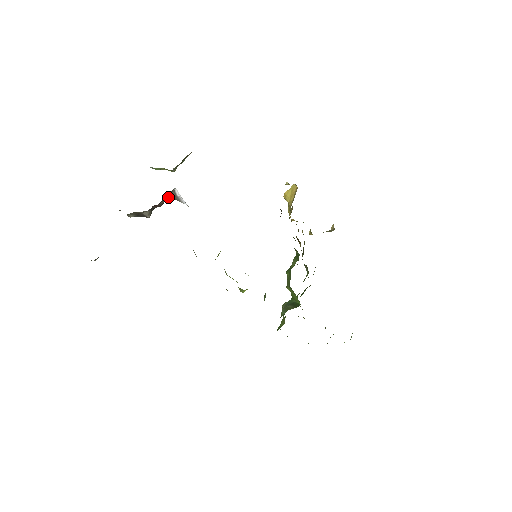
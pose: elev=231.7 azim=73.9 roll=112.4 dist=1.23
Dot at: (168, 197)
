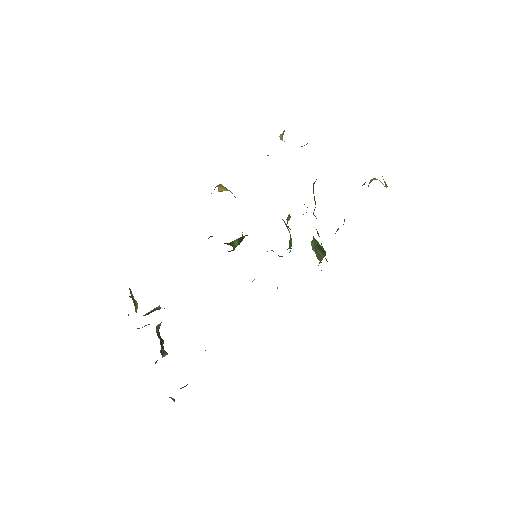
Dot at: (159, 328)
